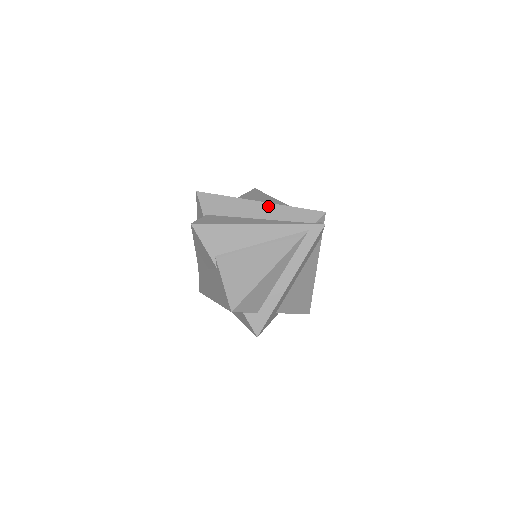
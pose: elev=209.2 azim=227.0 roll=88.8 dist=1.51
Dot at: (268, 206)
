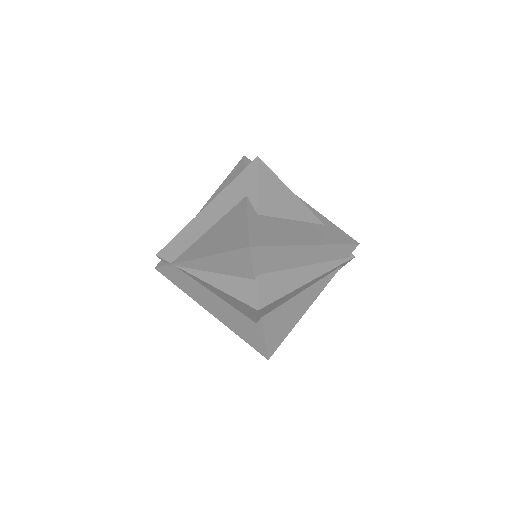
Dot at: (318, 249)
